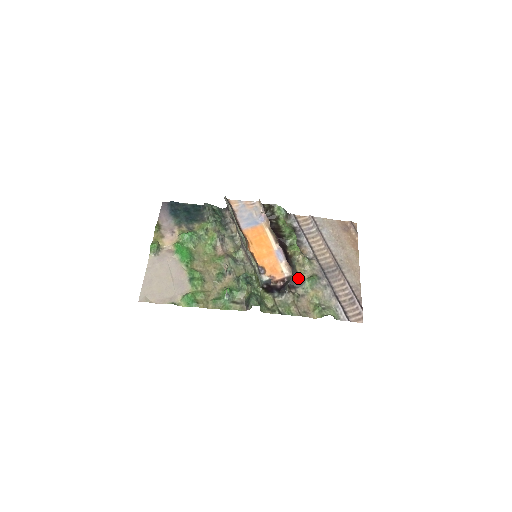
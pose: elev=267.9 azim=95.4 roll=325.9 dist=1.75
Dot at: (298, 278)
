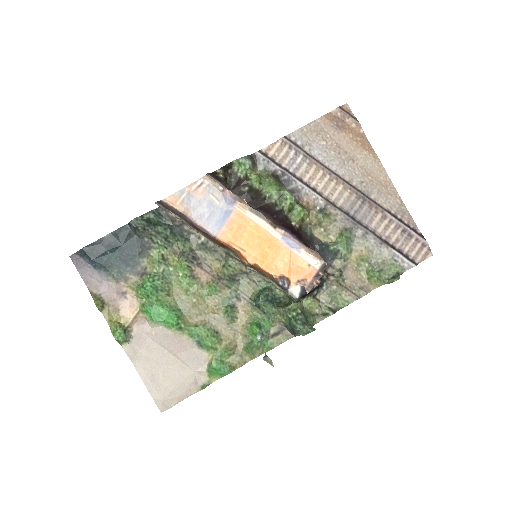
Dot at: (327, 251)
